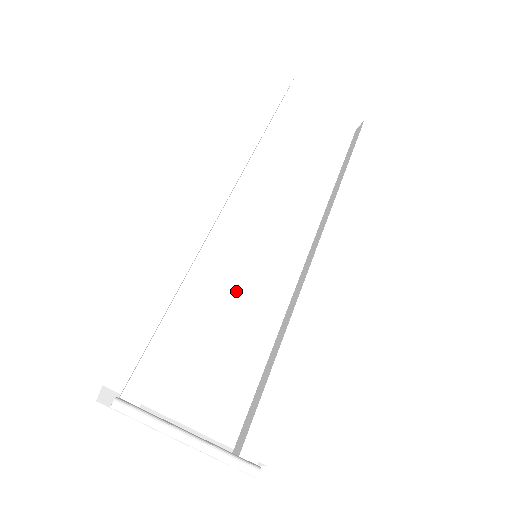
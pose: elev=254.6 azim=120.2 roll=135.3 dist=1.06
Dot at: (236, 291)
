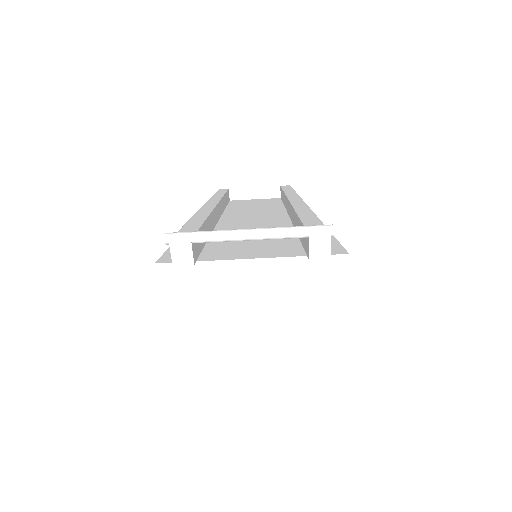
Dot at: occluded
